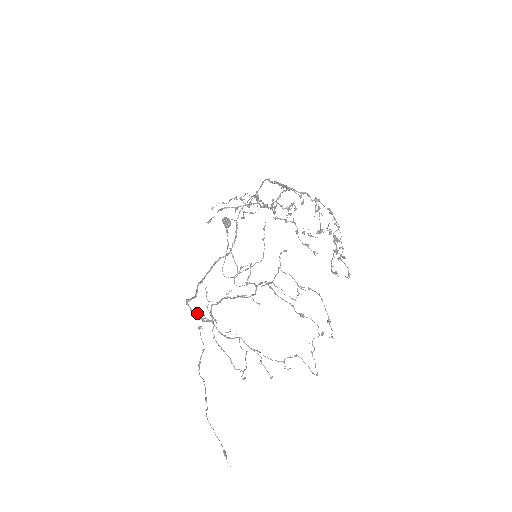
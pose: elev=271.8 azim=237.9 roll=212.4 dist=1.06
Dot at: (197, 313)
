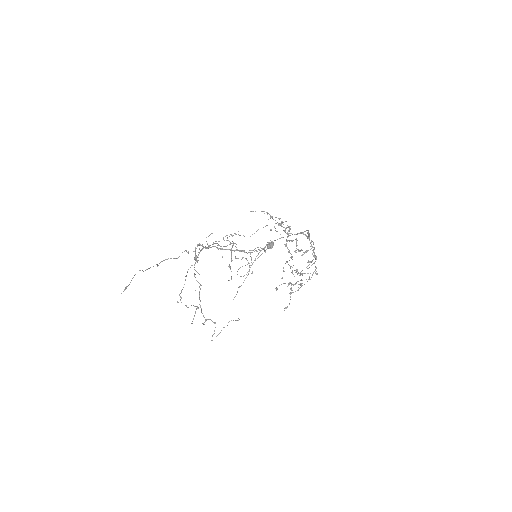
Dot at: occluded
